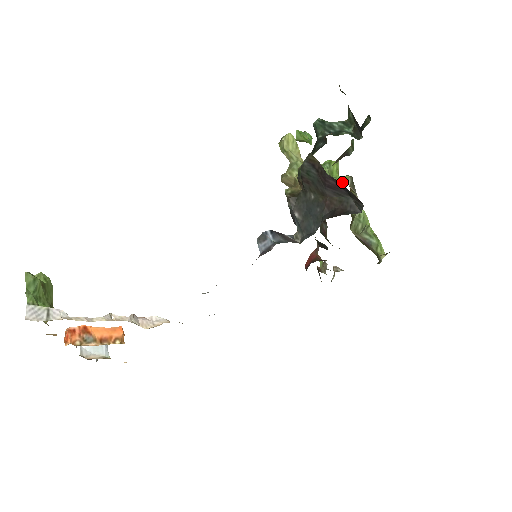
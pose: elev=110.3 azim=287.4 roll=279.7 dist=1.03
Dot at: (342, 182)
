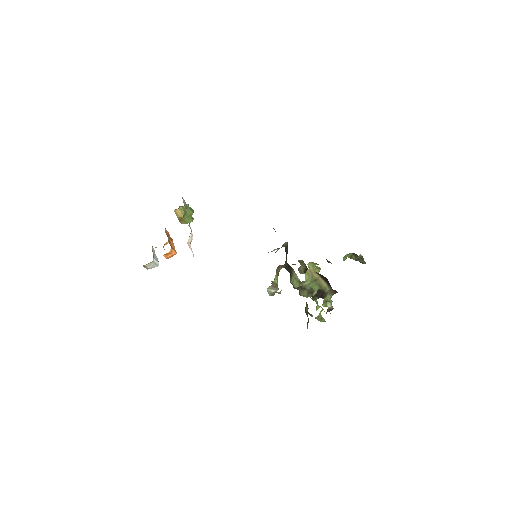
Dot at: occluded
